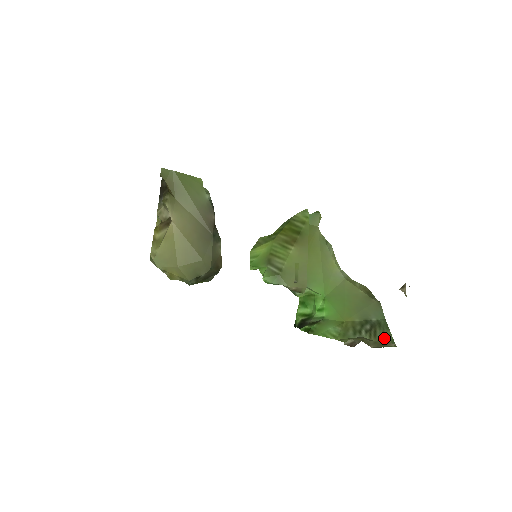
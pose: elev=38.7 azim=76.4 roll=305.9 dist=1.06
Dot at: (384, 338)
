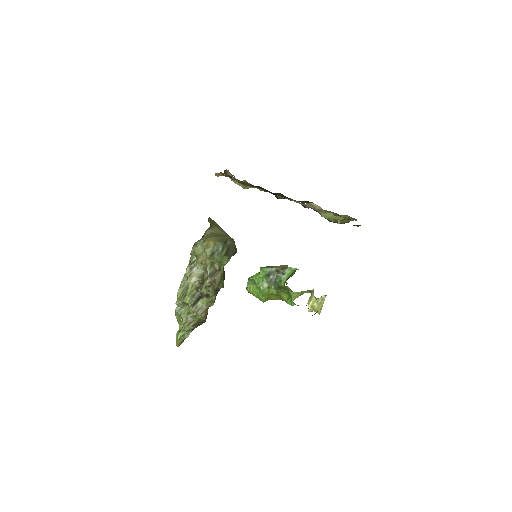
Dot at: occluded
